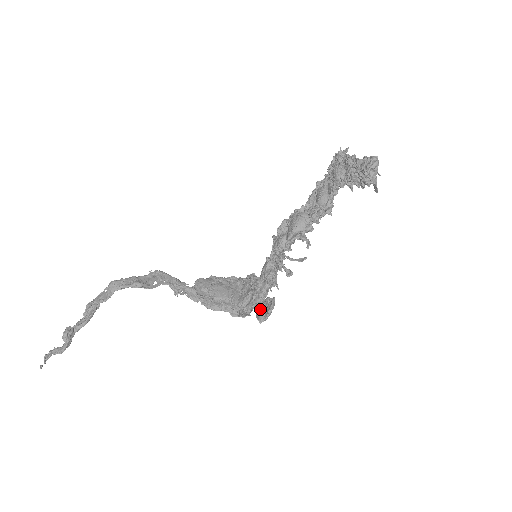
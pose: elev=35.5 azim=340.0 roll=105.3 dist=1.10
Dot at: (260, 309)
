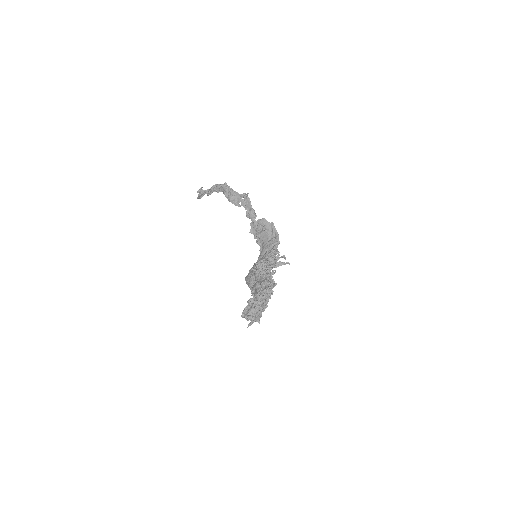
Dot at: occluded
